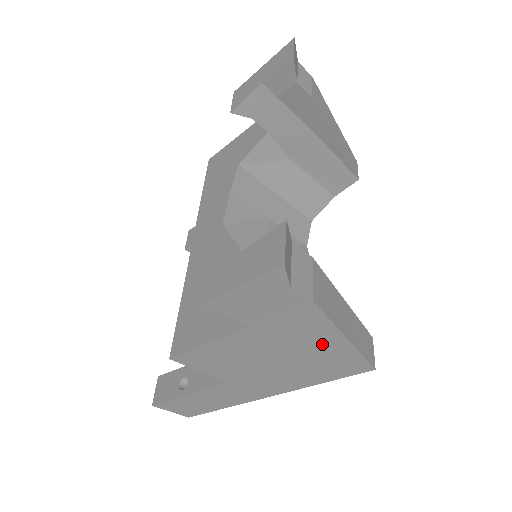
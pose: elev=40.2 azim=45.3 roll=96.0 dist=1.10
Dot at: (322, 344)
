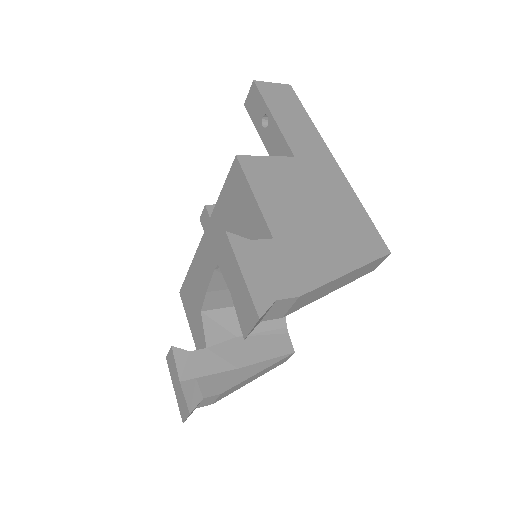
Dot at: occluded
